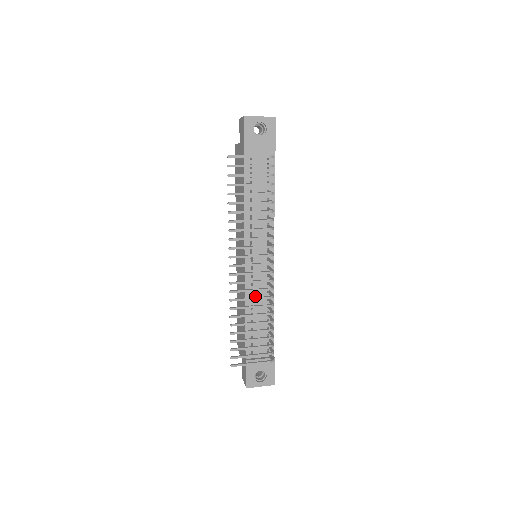
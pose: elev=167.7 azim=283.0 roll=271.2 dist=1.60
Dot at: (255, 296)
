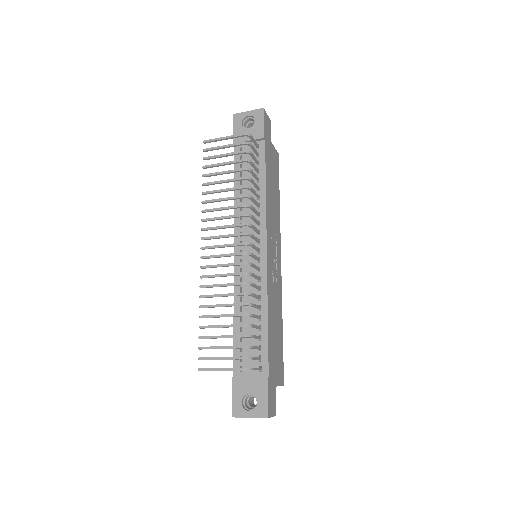
Dot at: (245, 295)
